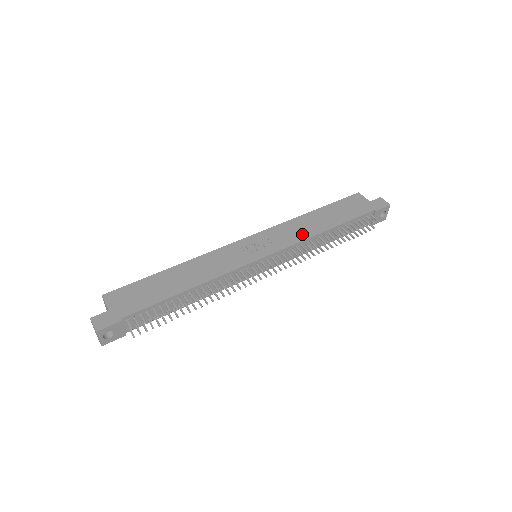
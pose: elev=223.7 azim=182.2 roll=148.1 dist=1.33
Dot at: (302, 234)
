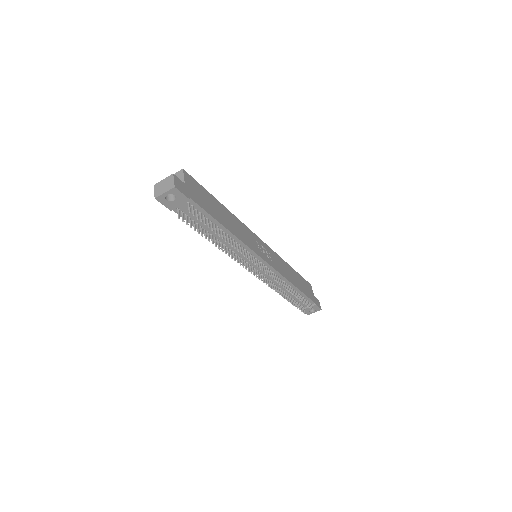
Dot at: (285, 273)
